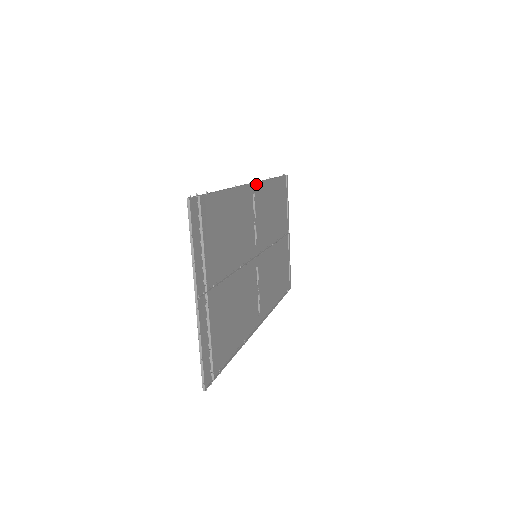
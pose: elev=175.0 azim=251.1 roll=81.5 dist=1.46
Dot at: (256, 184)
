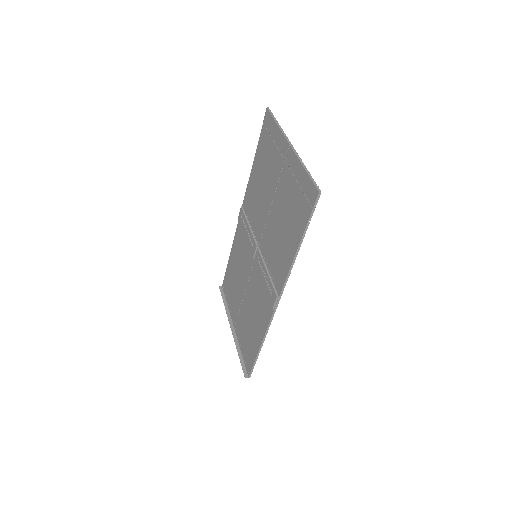
Dot at: (238, 223)
